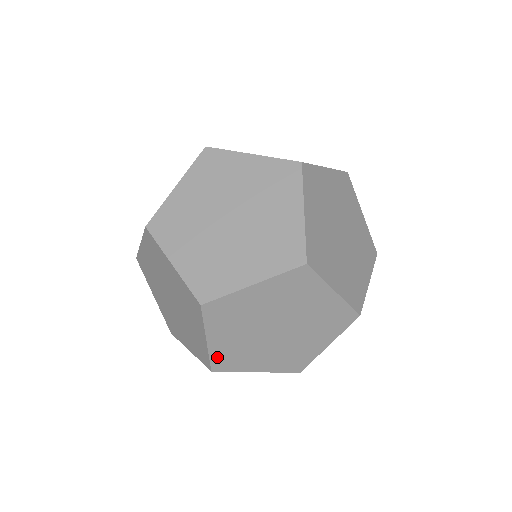
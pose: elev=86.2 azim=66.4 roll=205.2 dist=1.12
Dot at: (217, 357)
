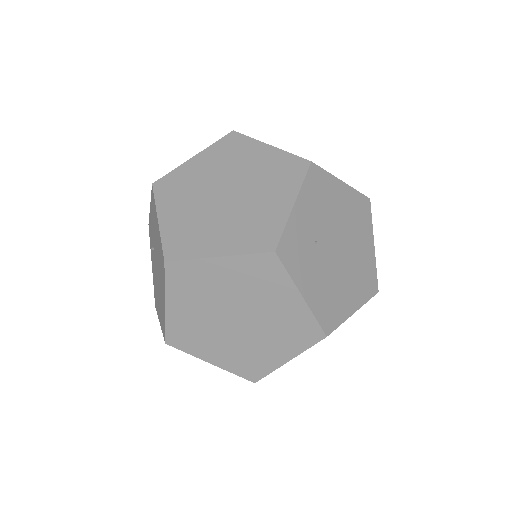
Dot at: occluded
